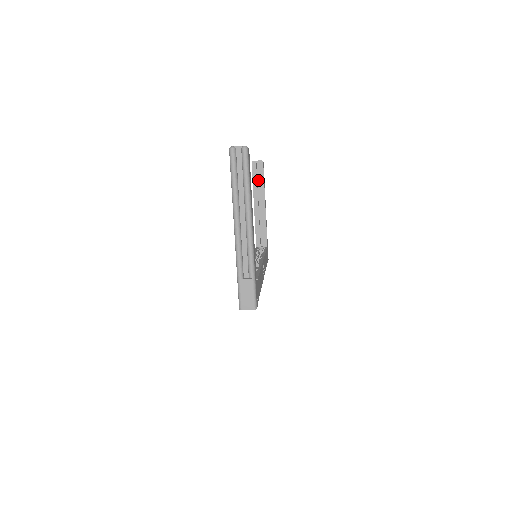
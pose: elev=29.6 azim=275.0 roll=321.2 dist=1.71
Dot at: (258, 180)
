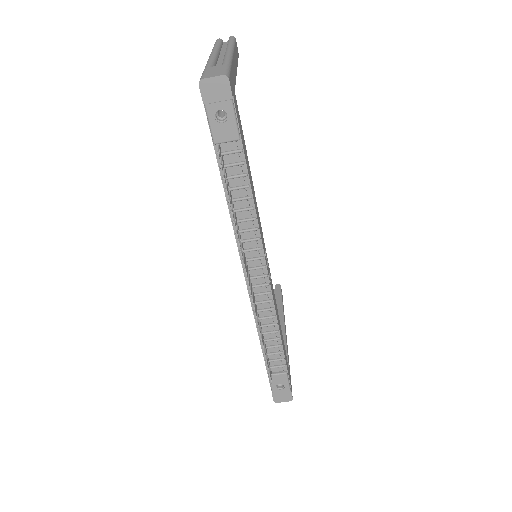
Dot at: occluded
